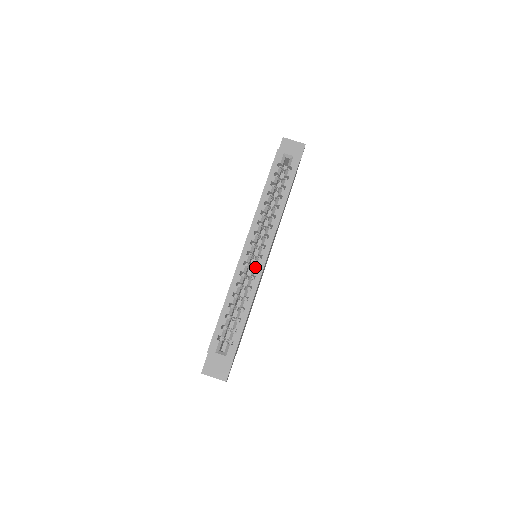
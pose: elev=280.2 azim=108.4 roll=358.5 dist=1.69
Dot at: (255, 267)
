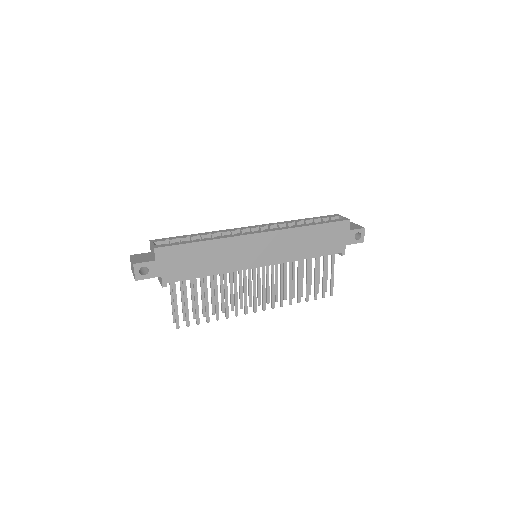
Dot at: occluded
